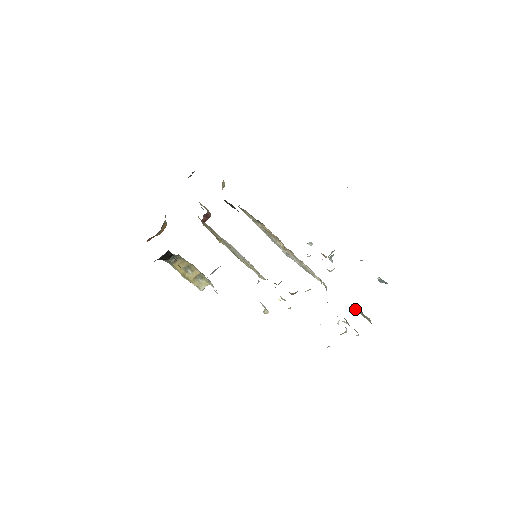
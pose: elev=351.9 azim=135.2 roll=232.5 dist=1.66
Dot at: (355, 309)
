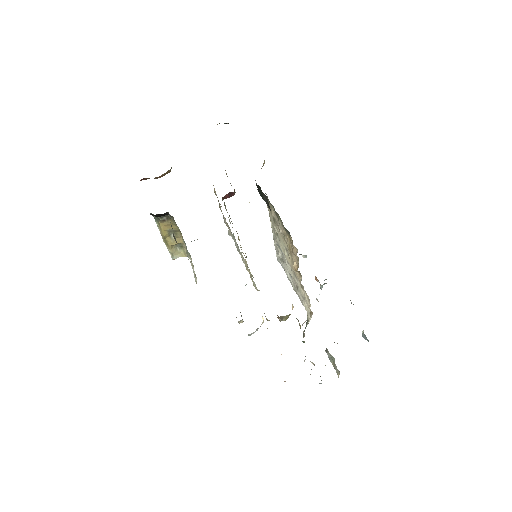
Dot at: (326, 352)
